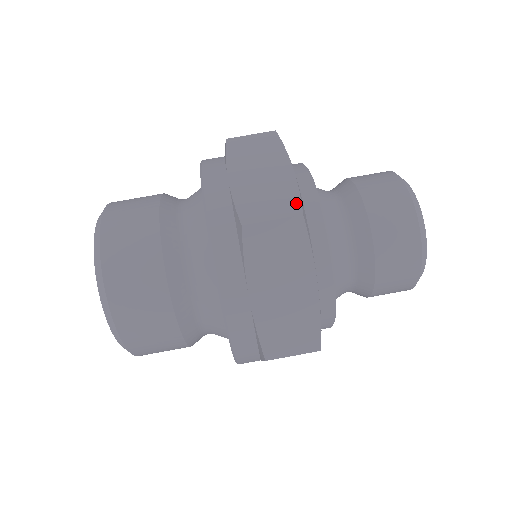
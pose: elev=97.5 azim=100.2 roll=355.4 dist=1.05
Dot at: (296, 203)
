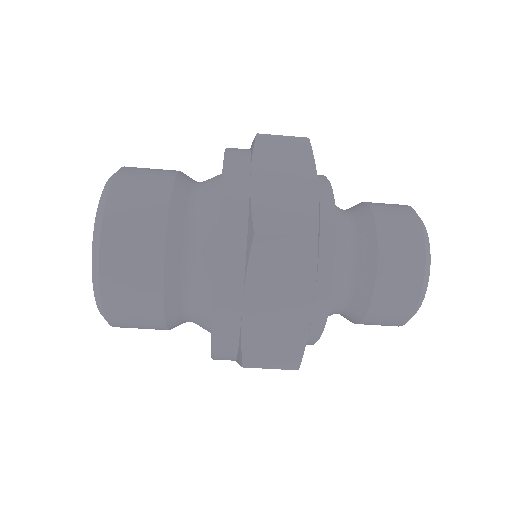
Dot at: (313, 223)
